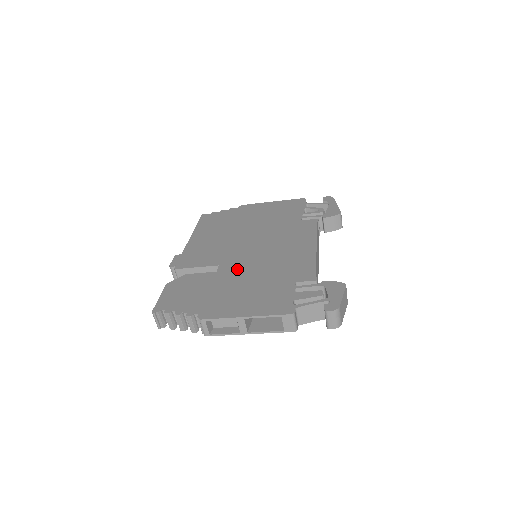
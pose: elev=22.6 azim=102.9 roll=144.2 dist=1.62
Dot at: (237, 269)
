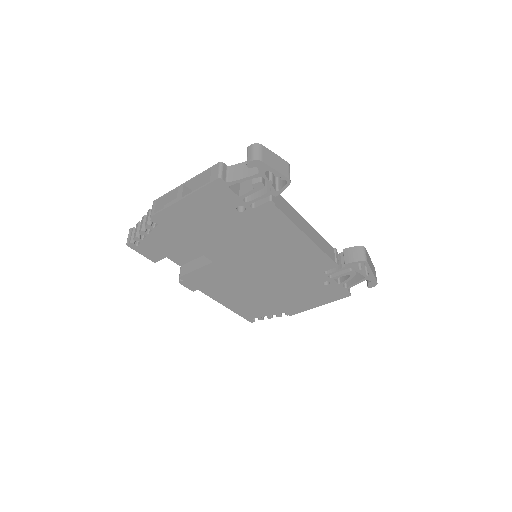
Dot at: occluded
